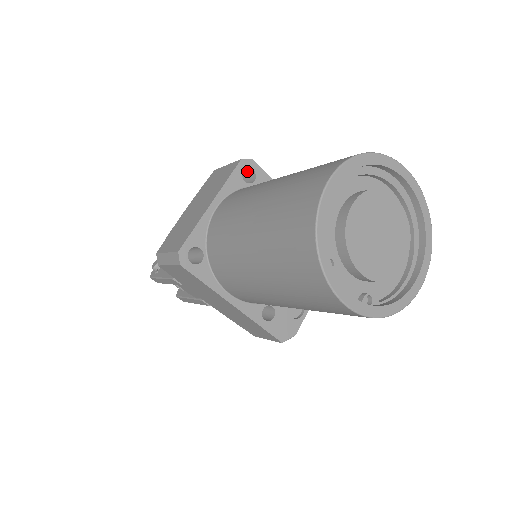
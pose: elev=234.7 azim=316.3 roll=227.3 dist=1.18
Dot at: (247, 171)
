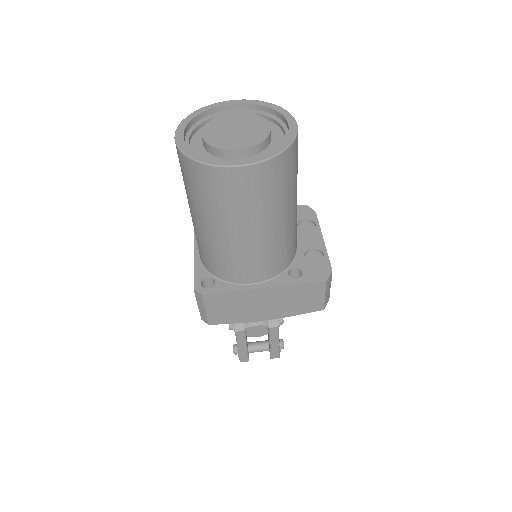
Dot at: occluded
